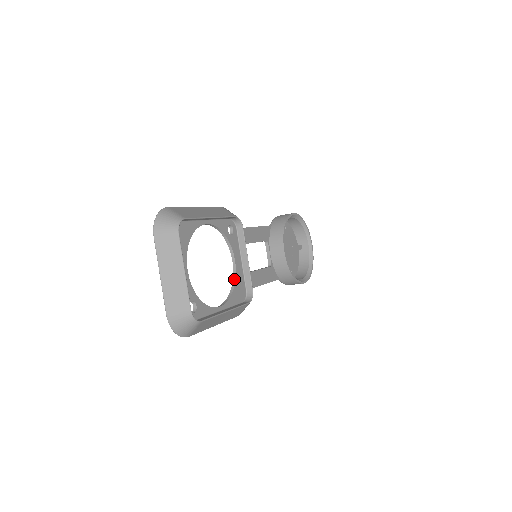
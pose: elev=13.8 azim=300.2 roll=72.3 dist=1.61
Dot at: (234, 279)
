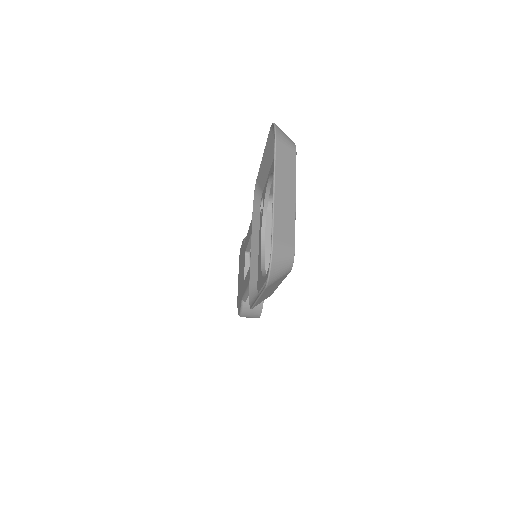
Dot at: (263, 260)
